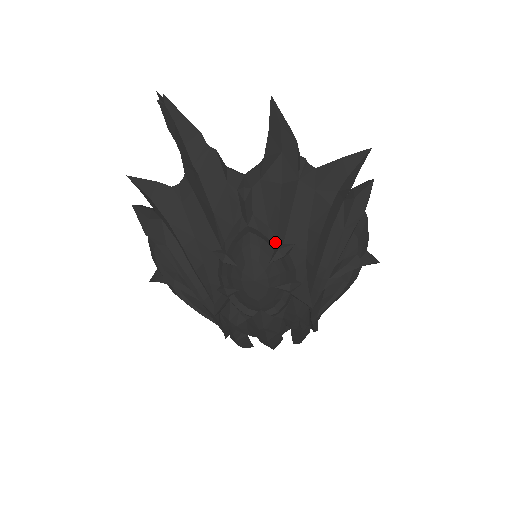
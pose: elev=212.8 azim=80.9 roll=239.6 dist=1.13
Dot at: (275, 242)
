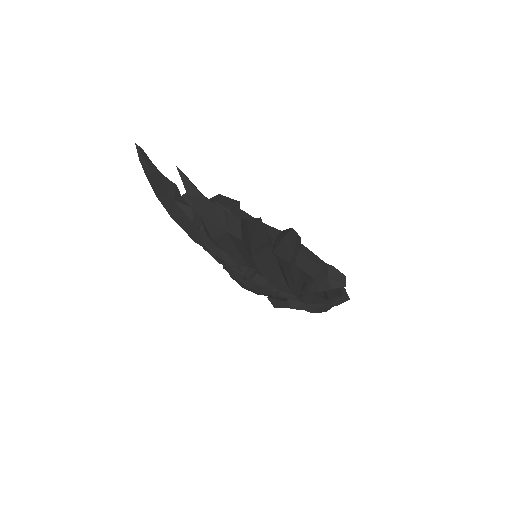
Dot at: (239, 268)
